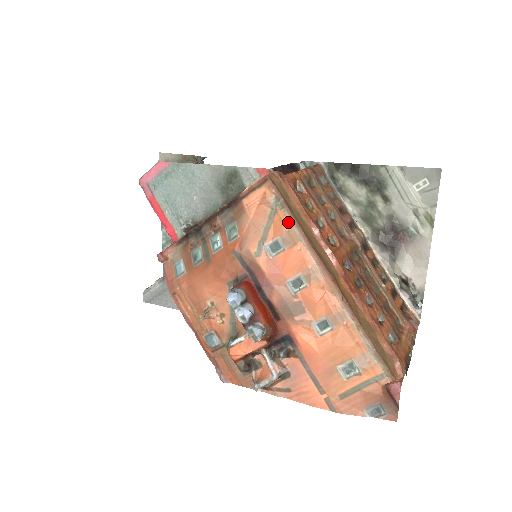
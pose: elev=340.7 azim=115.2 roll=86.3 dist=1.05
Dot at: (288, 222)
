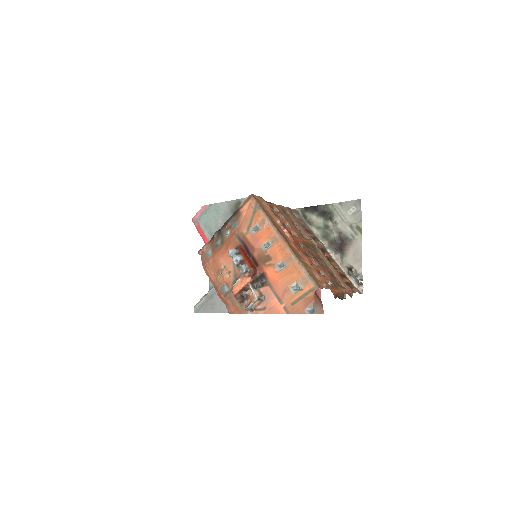
Dot at: (262, 215)
